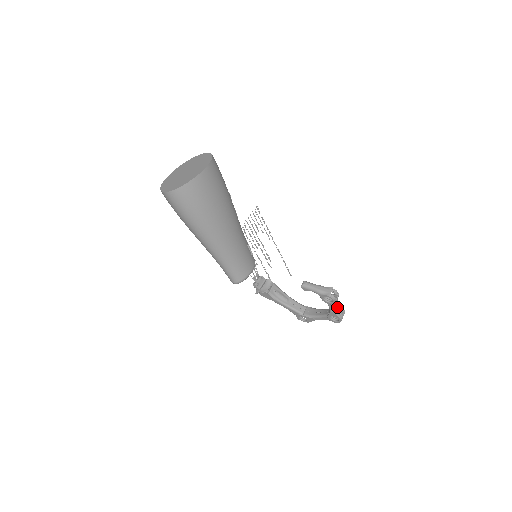
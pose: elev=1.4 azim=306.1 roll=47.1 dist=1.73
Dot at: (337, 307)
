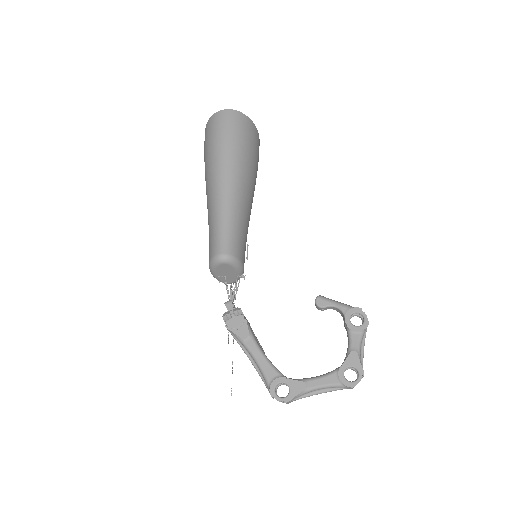
Dot at: (361, 347)
